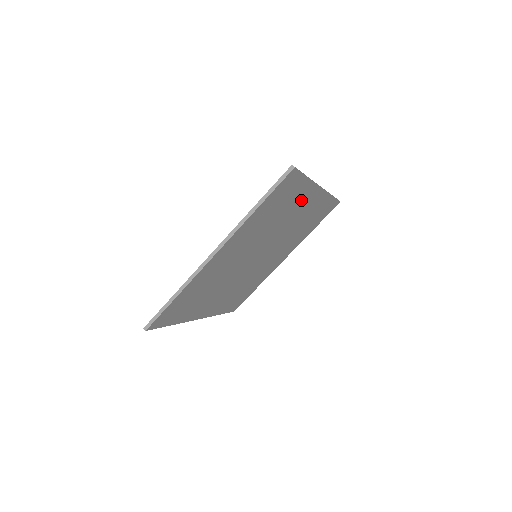
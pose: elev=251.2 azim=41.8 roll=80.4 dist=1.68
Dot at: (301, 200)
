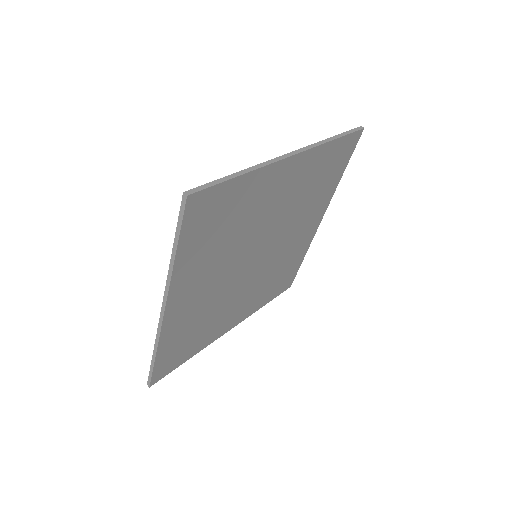
Dot at: (264, 189)
